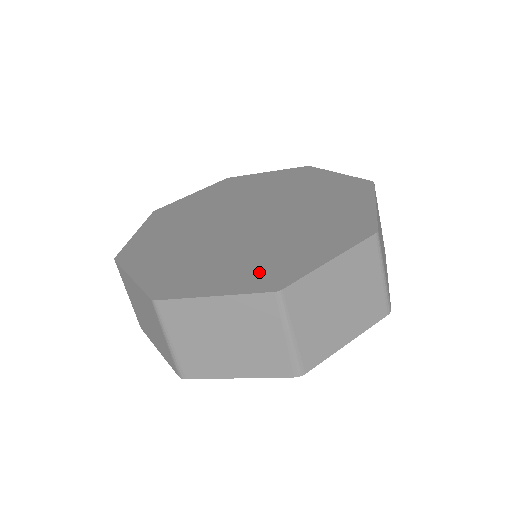
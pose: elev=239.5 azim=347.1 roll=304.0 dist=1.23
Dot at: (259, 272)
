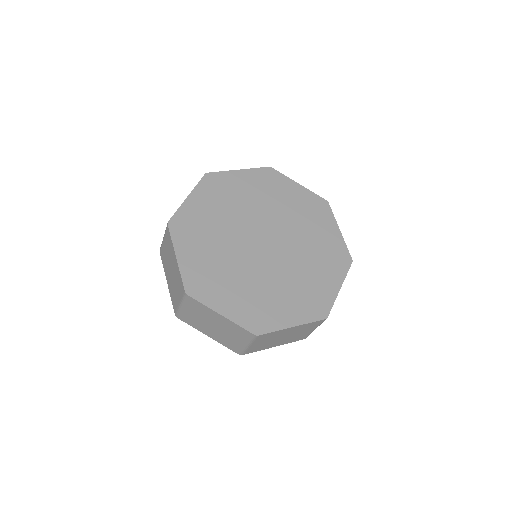
Dot at: (252, 310)
